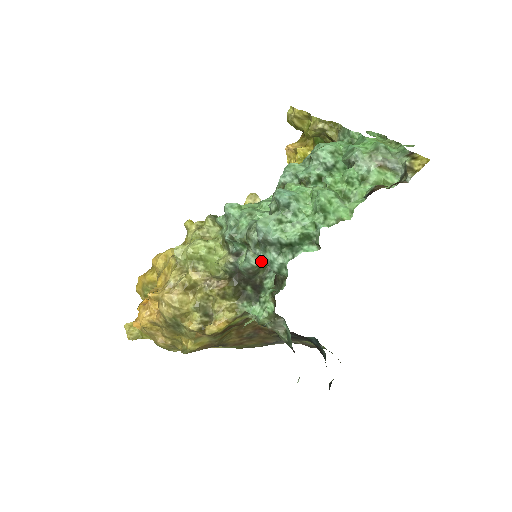
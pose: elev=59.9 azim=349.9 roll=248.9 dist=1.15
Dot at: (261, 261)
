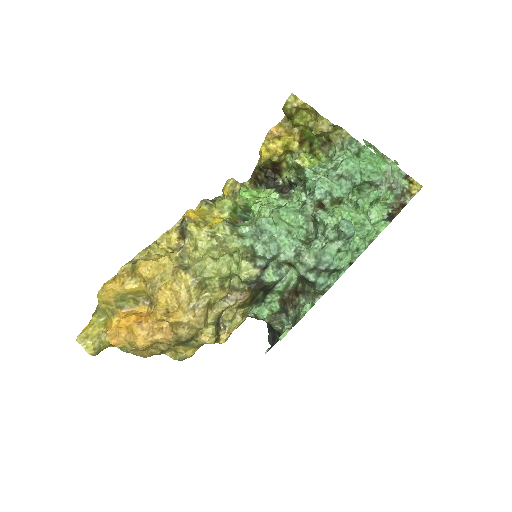
Dot at: occluded
